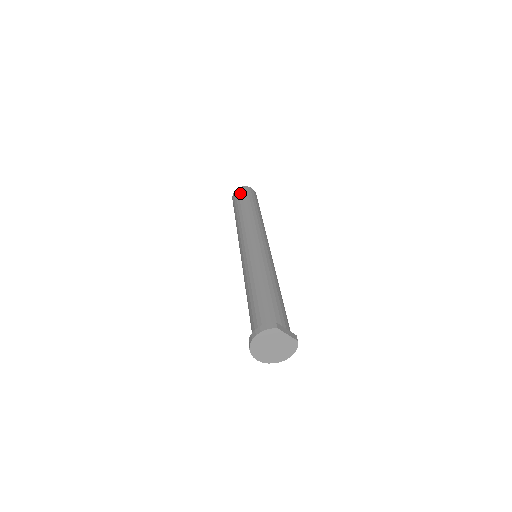
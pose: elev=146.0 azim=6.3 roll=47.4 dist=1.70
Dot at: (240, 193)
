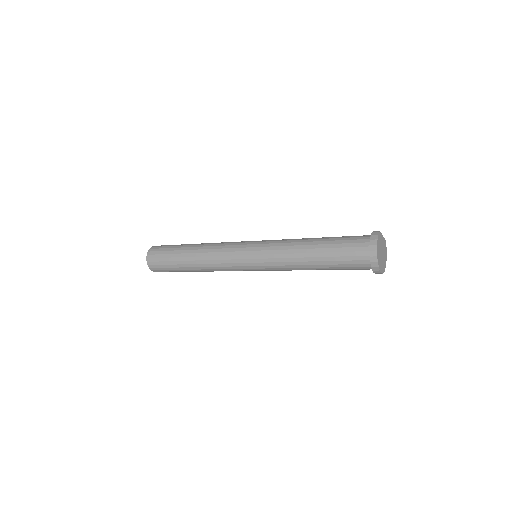
Dot at: (159, 249)
